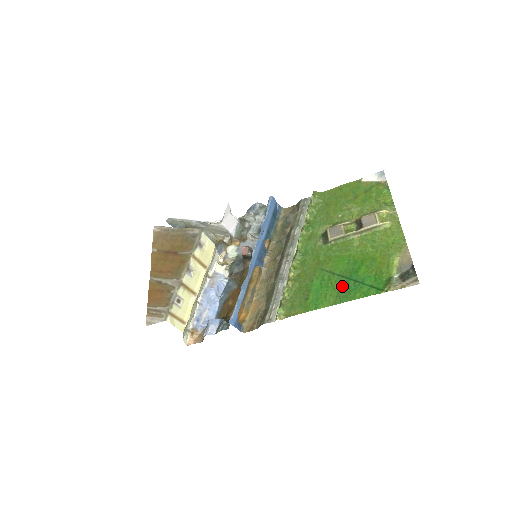
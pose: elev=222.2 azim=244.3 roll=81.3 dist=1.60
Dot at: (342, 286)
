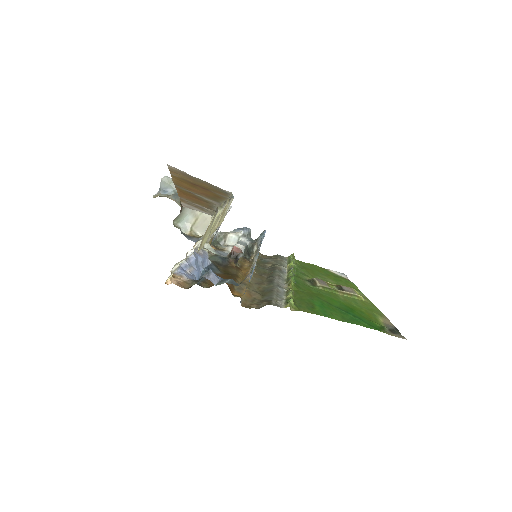
Dot at: (344, 314)
